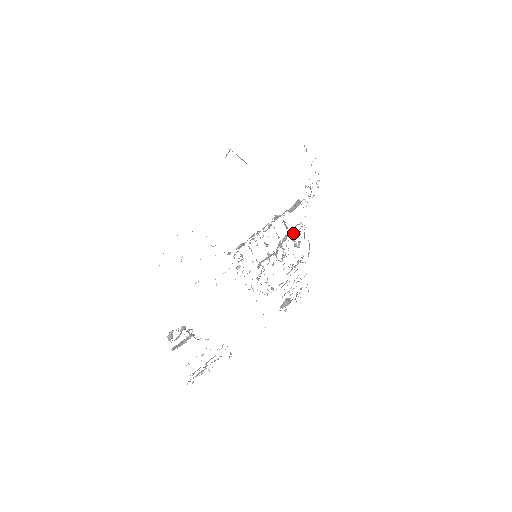
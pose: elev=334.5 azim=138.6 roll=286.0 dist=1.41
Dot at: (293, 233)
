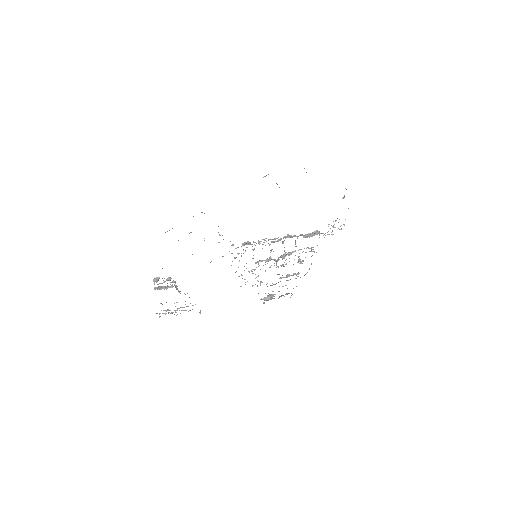
Dot at: occluded
